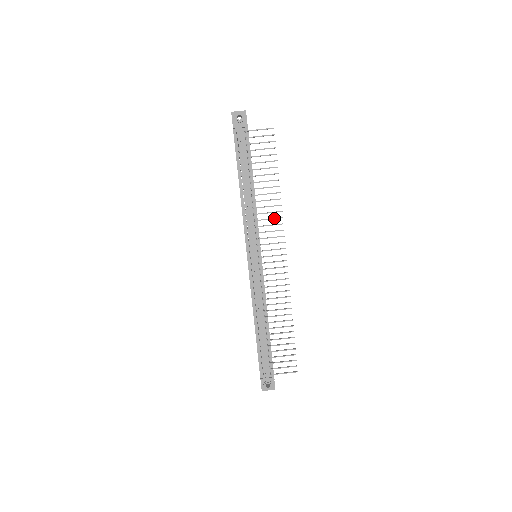
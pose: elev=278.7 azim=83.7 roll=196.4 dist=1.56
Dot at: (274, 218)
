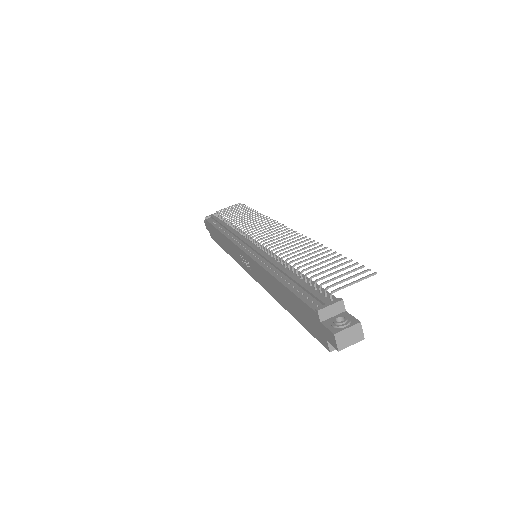
Dot at: (260, 221)
